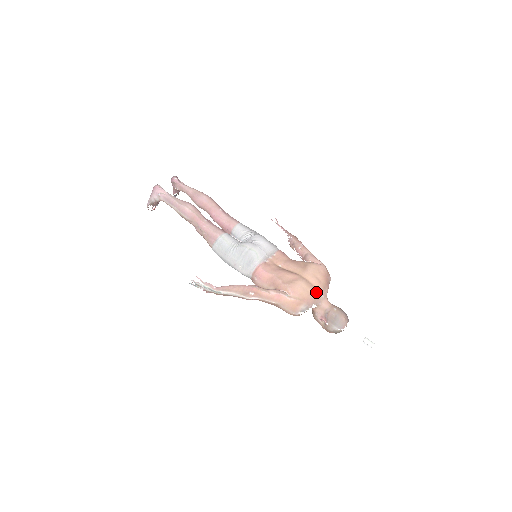
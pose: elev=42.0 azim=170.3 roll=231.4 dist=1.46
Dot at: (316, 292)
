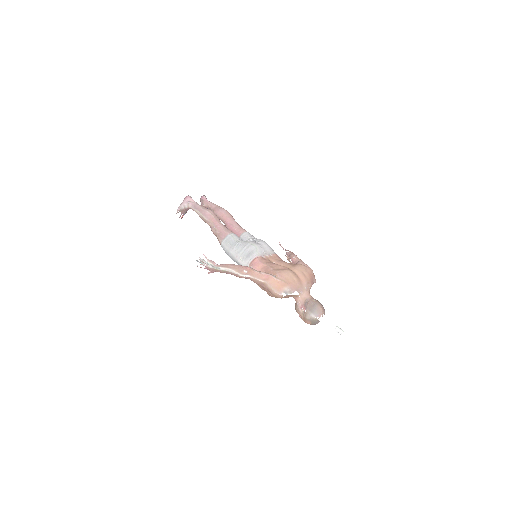
Dot at: (300, 282)
